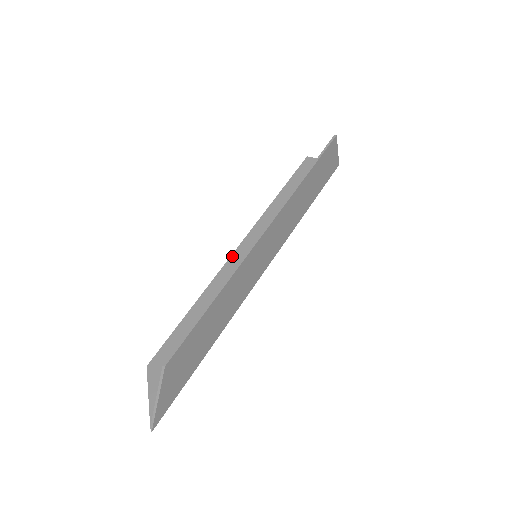
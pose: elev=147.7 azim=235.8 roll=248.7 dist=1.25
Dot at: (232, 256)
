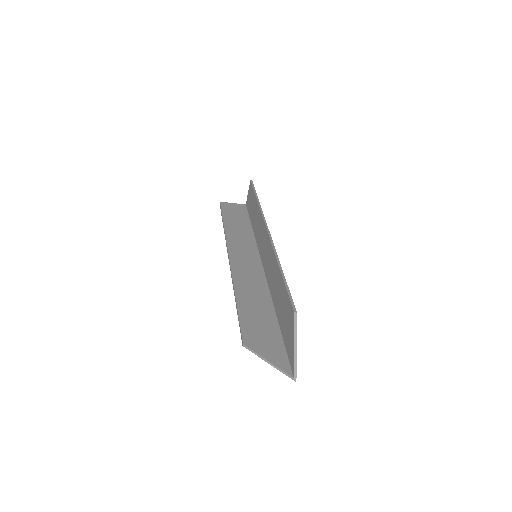
Dot at: (231, 262)
